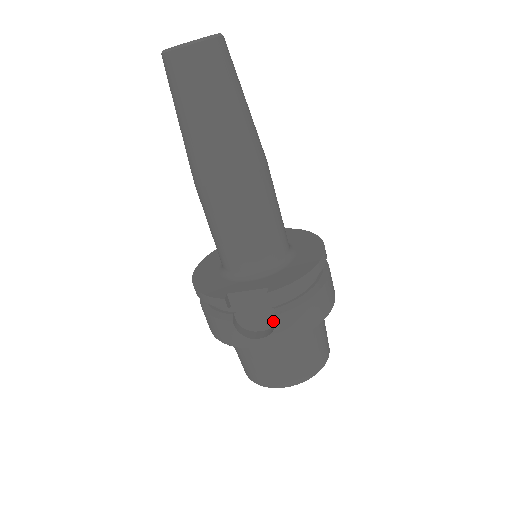
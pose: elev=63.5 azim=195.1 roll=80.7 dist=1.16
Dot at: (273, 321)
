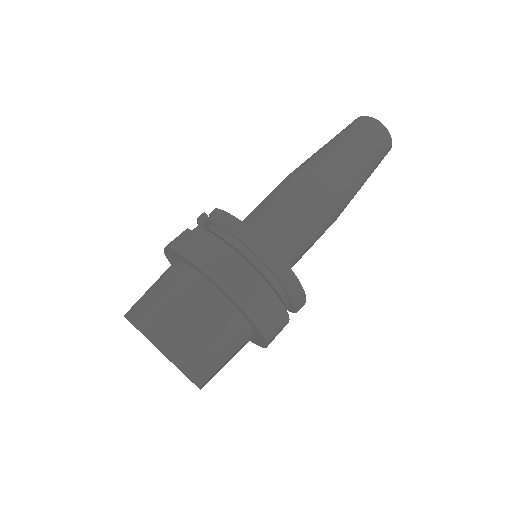
Dot at: occluded
